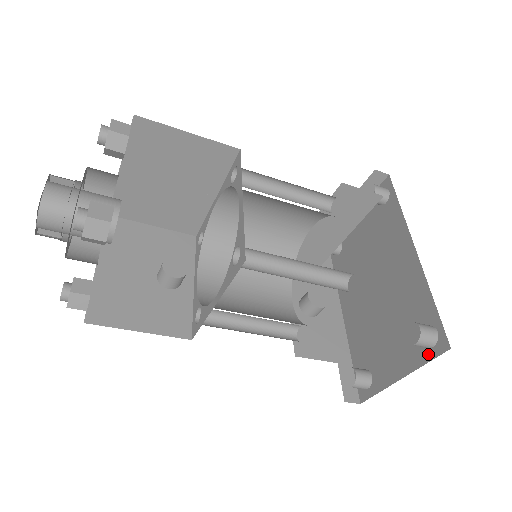
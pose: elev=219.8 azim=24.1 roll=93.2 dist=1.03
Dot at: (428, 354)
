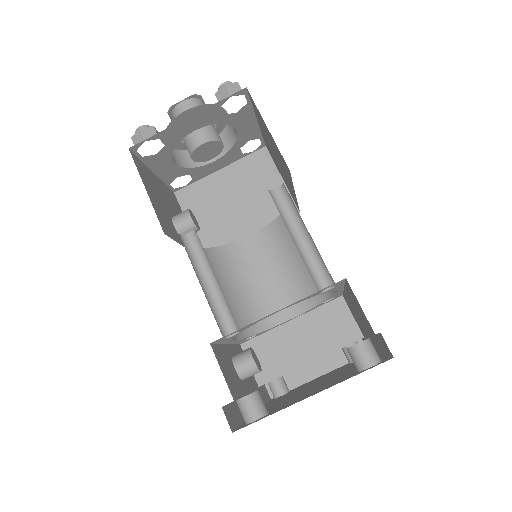
Dot at: (362, 371)
